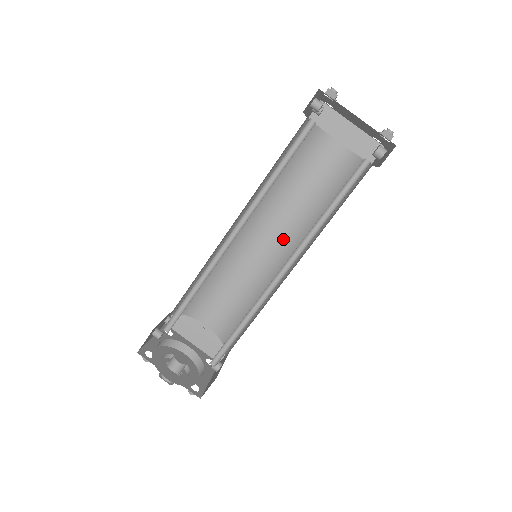
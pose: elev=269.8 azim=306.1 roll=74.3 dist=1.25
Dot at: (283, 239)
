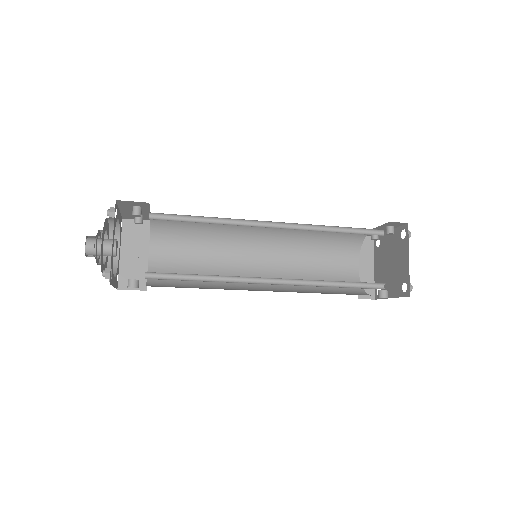
Dot at: (269, 272)
